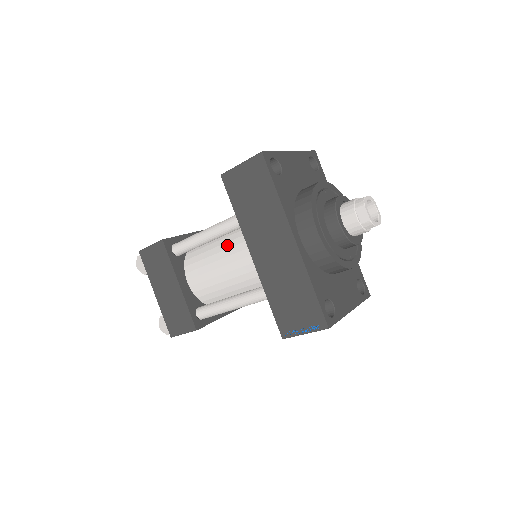
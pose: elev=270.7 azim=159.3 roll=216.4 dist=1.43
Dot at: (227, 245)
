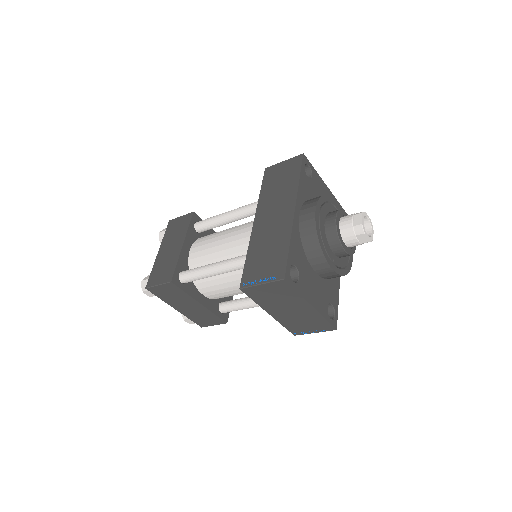
Dot at: (239, 226)
